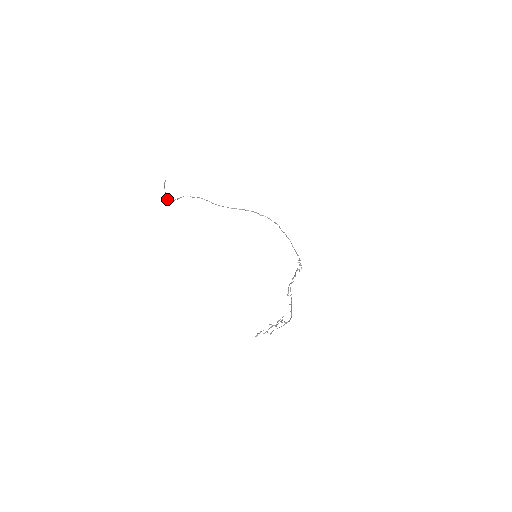
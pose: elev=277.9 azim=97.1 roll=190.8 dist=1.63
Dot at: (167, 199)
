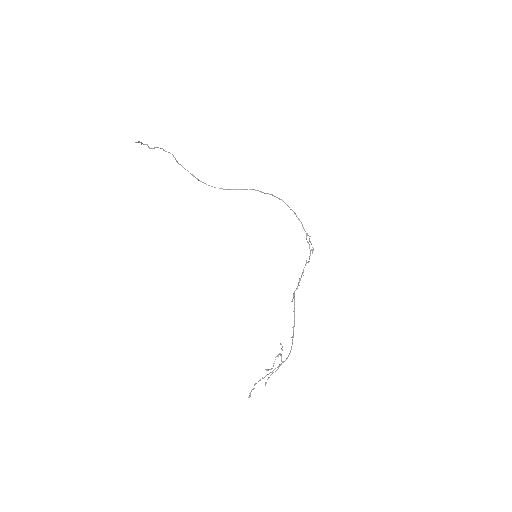
Dot at: (146, 144)
